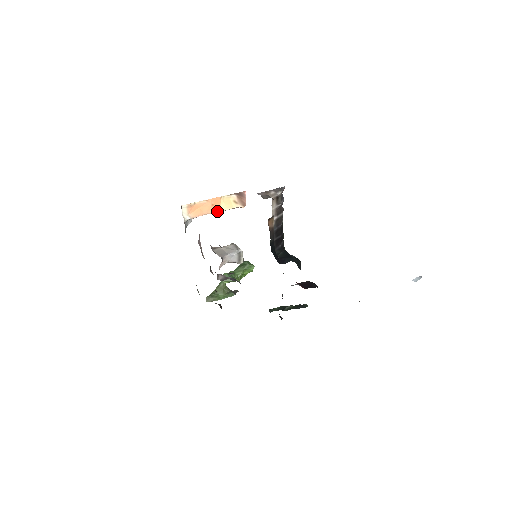
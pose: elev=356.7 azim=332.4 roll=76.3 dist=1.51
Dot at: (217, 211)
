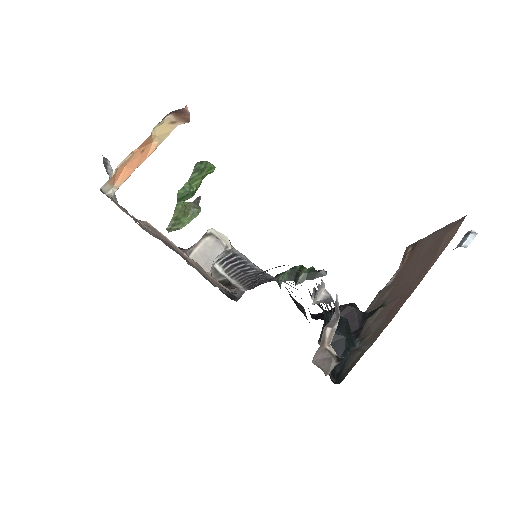
Dot at: (151, 153)
